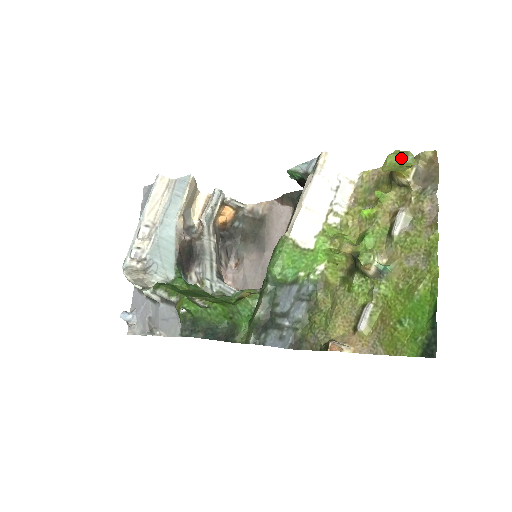
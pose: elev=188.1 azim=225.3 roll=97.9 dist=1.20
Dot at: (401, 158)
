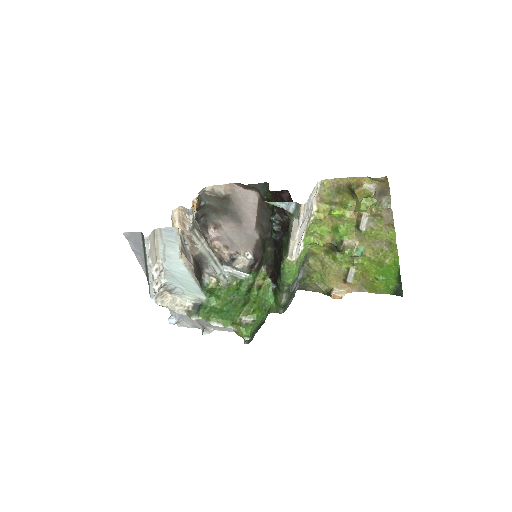
Dot at: (369, 207)
